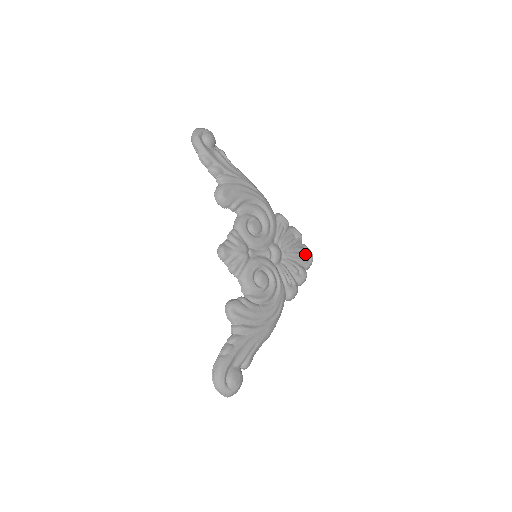
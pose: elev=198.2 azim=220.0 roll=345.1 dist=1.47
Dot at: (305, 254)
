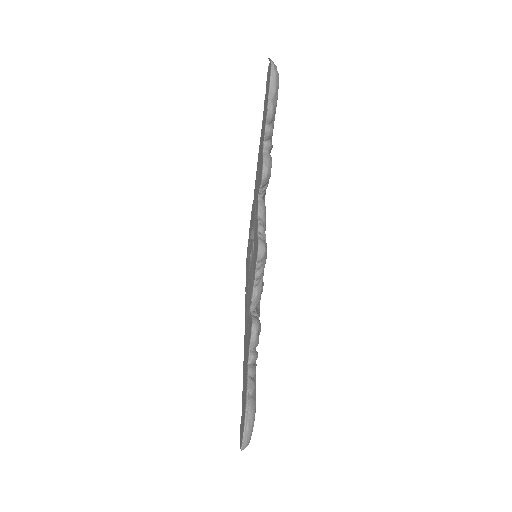
Dot at: occluded
